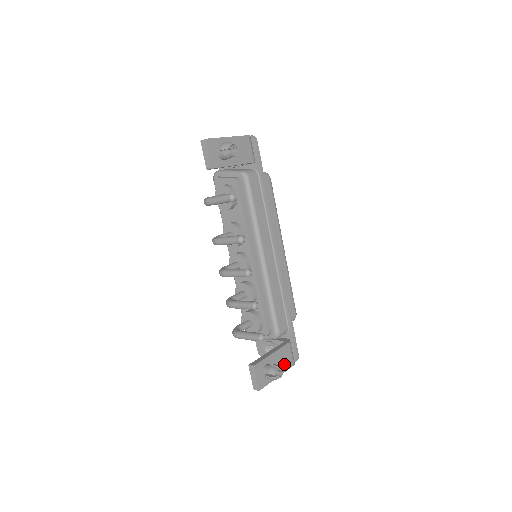
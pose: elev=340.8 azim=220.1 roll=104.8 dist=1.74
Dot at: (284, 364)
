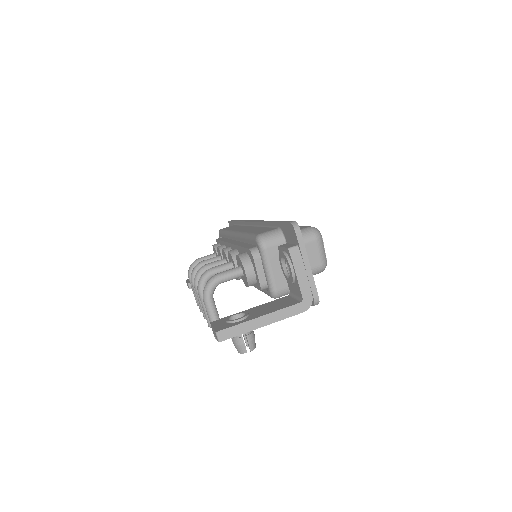
Dot at: occluded
